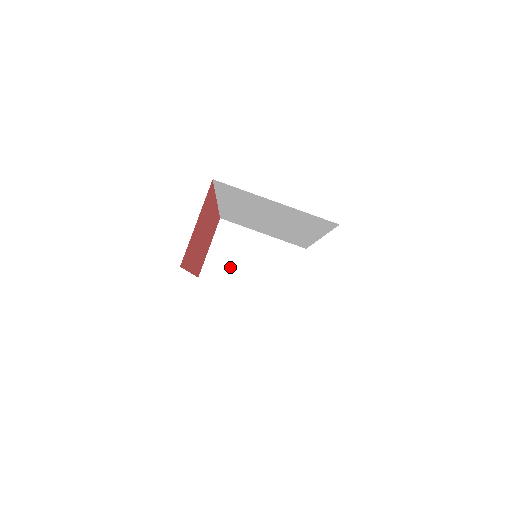
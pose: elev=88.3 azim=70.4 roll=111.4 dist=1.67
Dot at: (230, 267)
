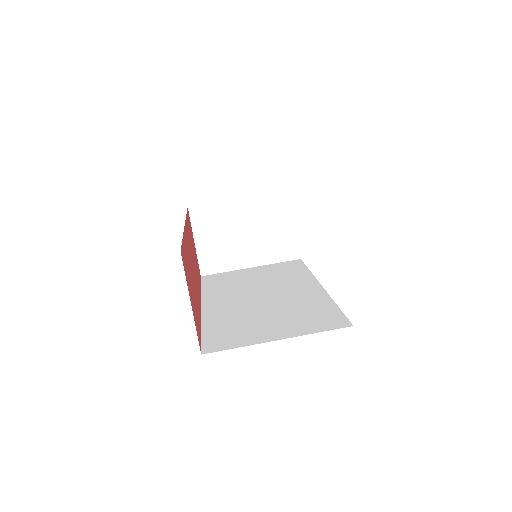
Dot at: (226, 250)
